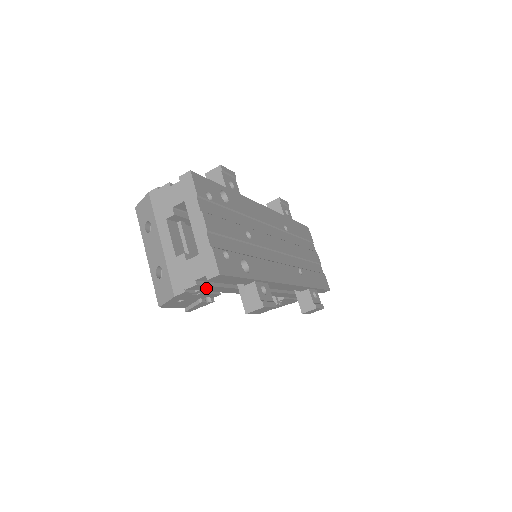
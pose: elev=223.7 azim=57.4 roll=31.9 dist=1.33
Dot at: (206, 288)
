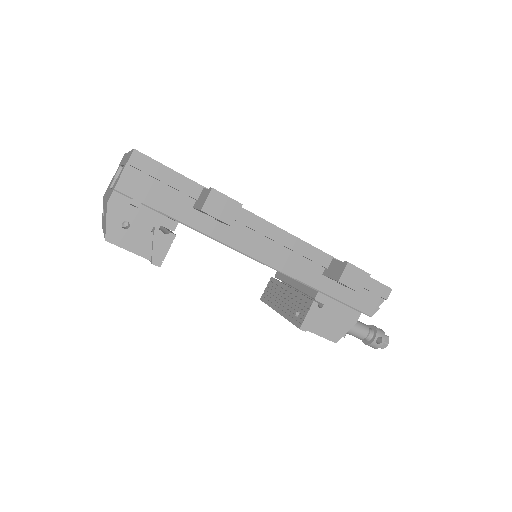
Dot at: (144, 195)
